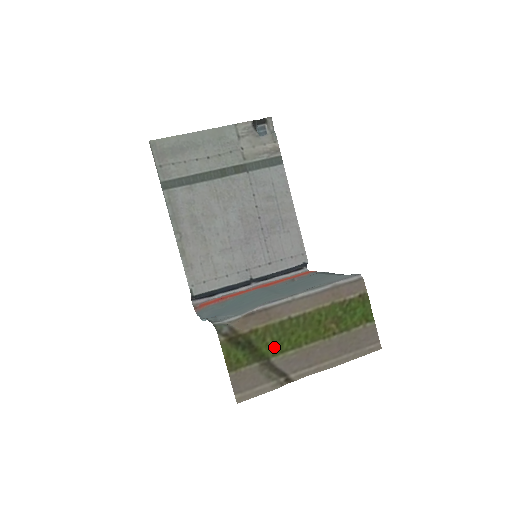
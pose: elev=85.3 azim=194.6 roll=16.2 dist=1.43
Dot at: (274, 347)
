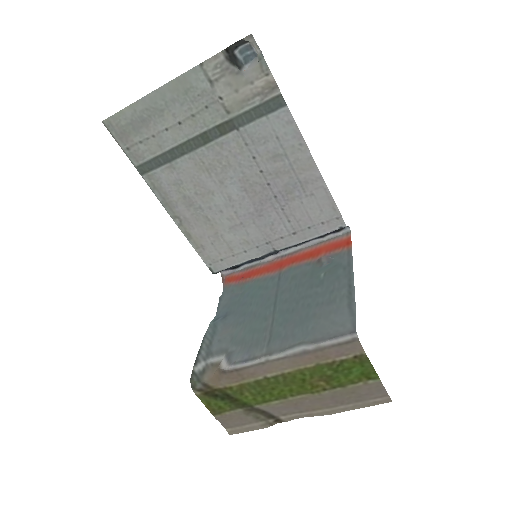
Dot at: (255, 398)
